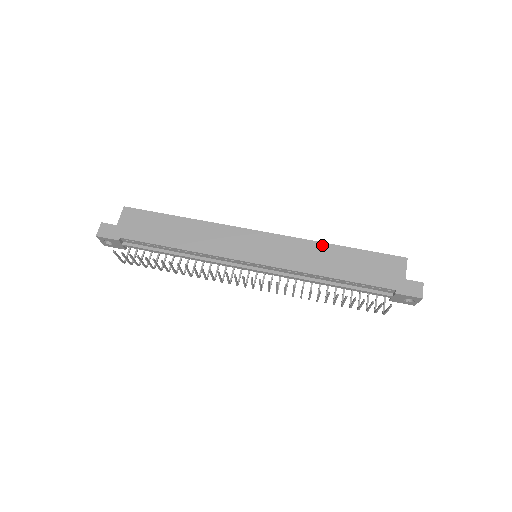
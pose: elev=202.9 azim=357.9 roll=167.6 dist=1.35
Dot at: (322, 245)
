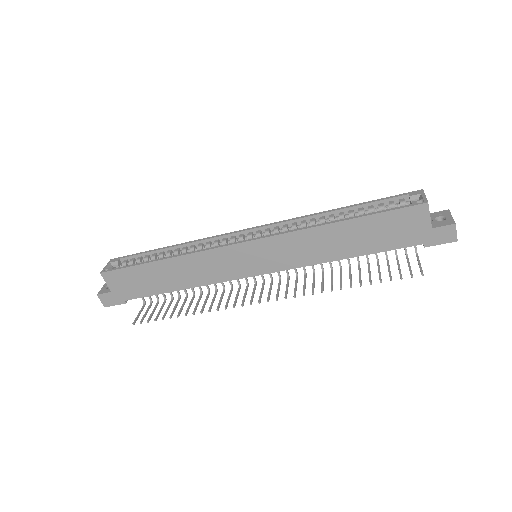
Dot at: (320, 229)
